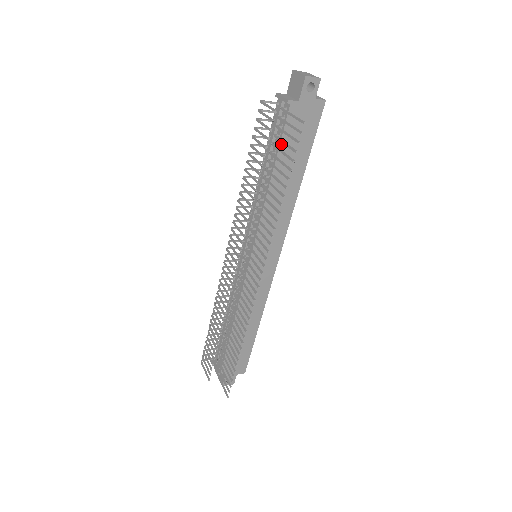
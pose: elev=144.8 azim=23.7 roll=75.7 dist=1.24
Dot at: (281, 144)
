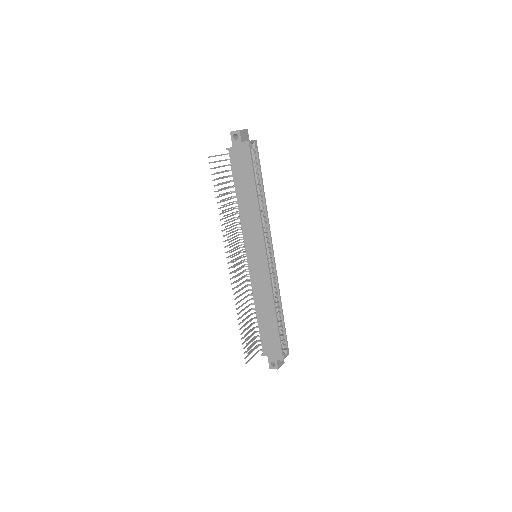
Dot at: (234, 175)
